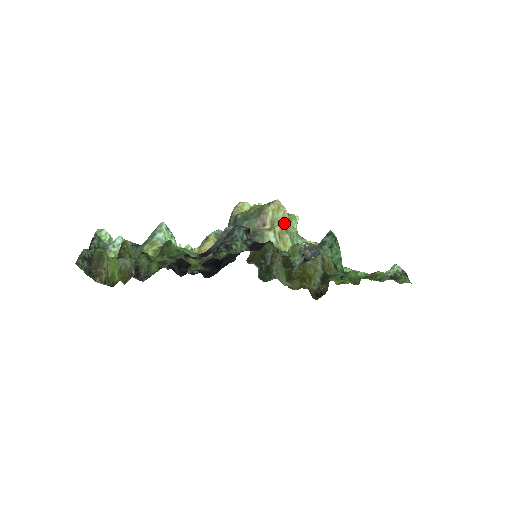
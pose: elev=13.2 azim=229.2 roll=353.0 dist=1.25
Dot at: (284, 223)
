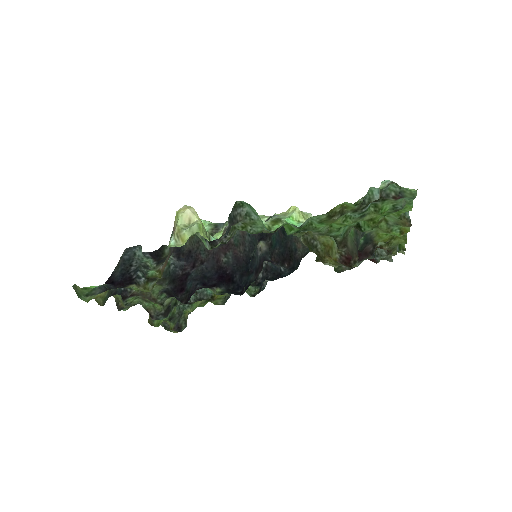
Dot at: (186, 222)
